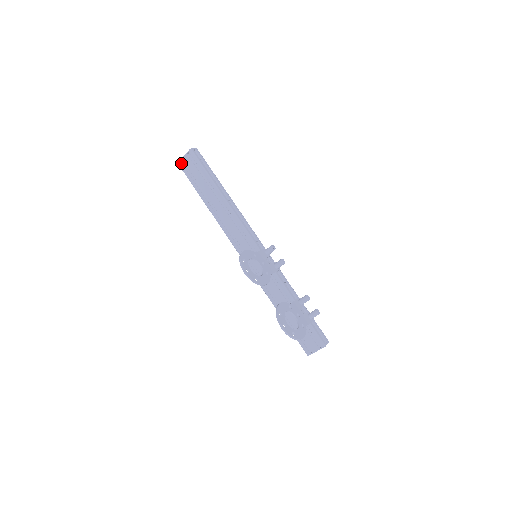
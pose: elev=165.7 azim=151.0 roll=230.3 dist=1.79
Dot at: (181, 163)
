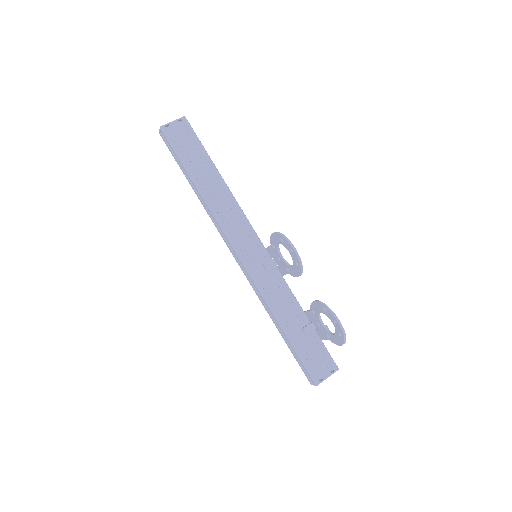
Dot at: (166, 128)
